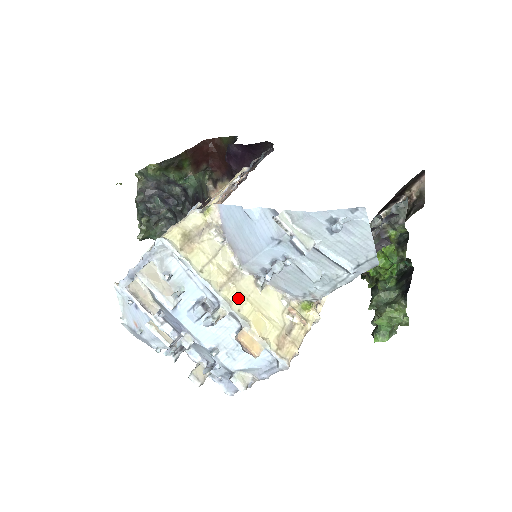
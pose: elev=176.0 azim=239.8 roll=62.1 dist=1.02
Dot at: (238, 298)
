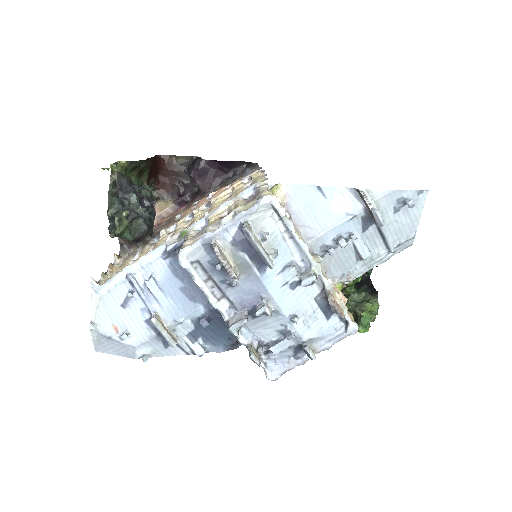
Dot at: occluded
